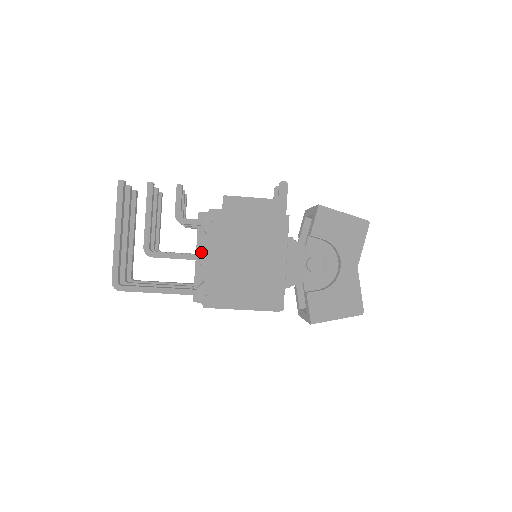
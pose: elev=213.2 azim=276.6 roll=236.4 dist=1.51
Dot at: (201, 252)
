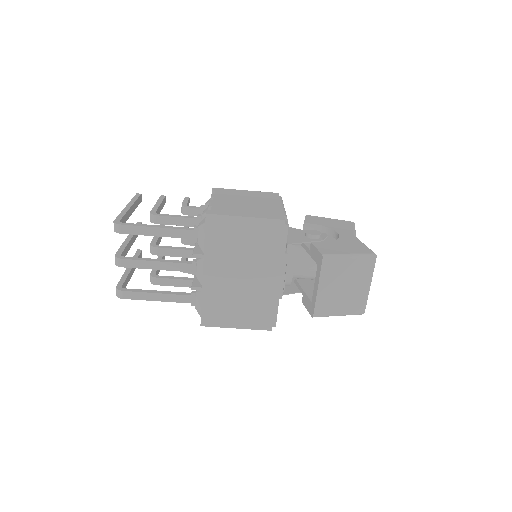
Dot at: (204, 210)
